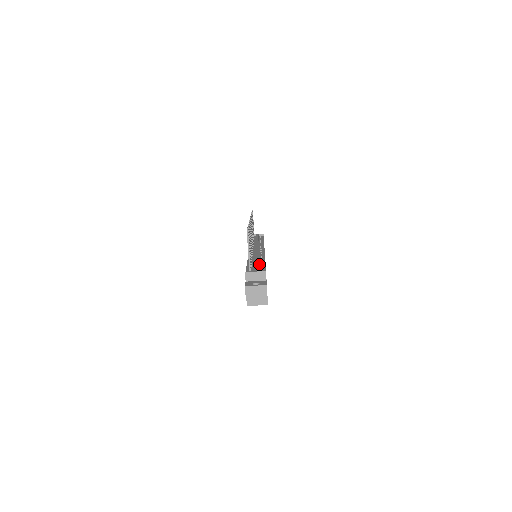
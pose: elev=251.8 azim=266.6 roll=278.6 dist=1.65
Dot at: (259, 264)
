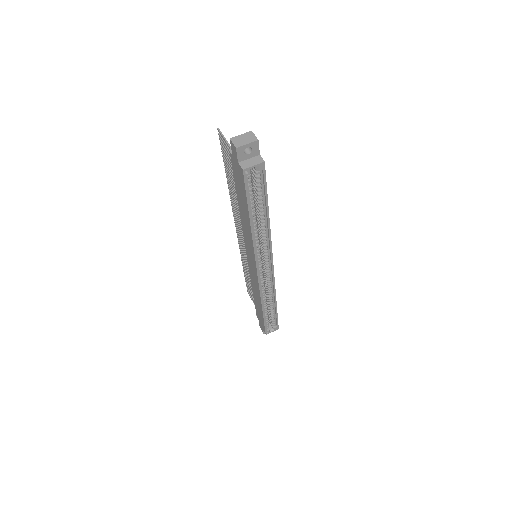
Dot at: occluded
